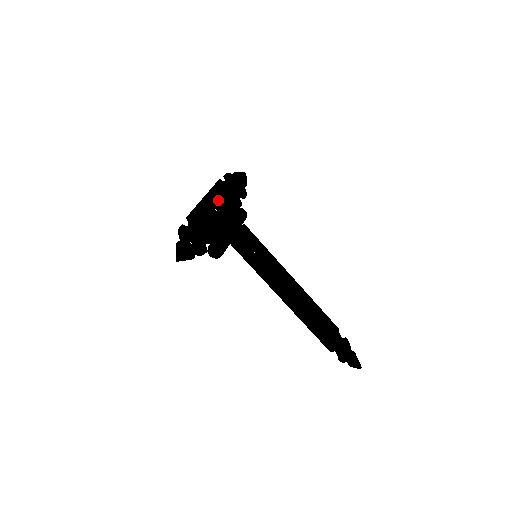
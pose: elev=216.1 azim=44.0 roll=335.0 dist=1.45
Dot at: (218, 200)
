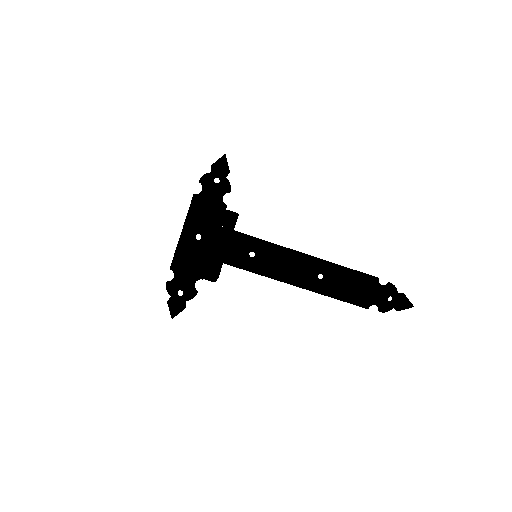
Dot at: (197, 224)
